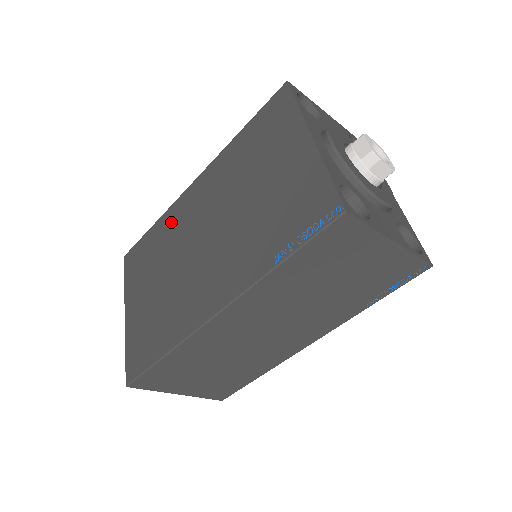
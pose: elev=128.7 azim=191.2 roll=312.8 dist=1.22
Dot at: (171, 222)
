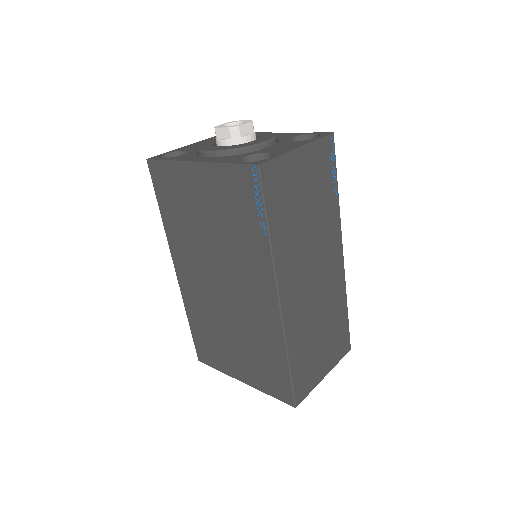
Dot at: (194, 305)
